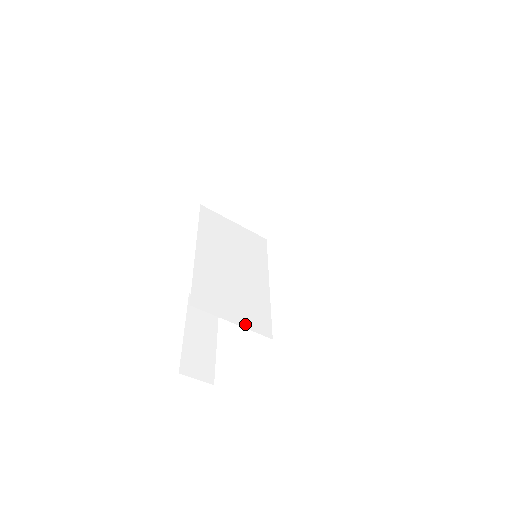
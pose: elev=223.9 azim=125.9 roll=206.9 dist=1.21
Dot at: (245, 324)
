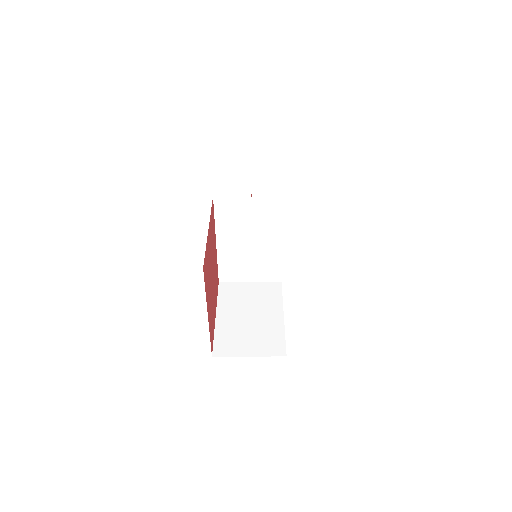
Dot at: (259, 280)
